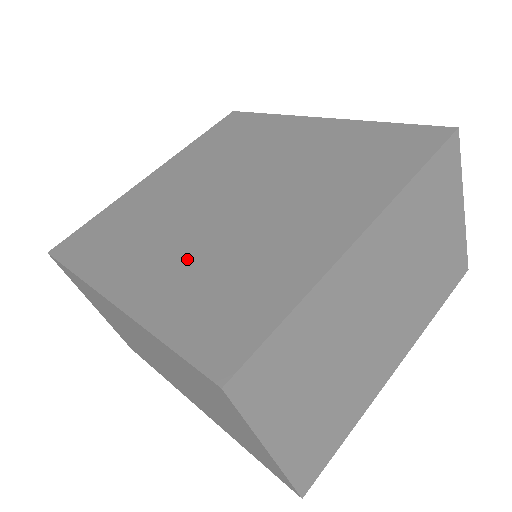
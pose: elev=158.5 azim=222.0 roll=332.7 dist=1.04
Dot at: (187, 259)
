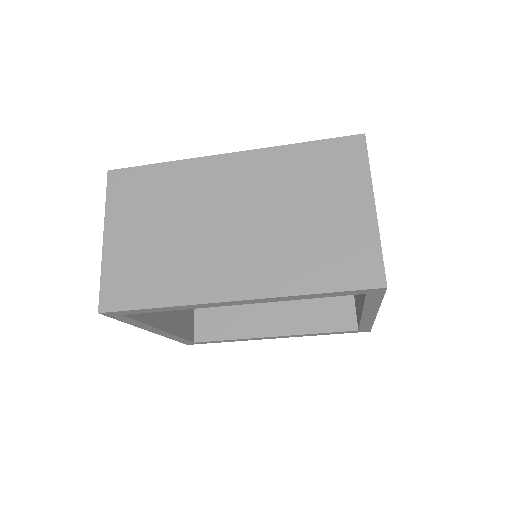
Dot at: occluded
